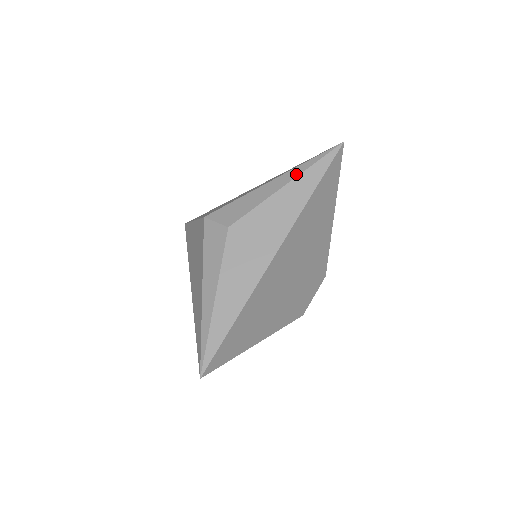
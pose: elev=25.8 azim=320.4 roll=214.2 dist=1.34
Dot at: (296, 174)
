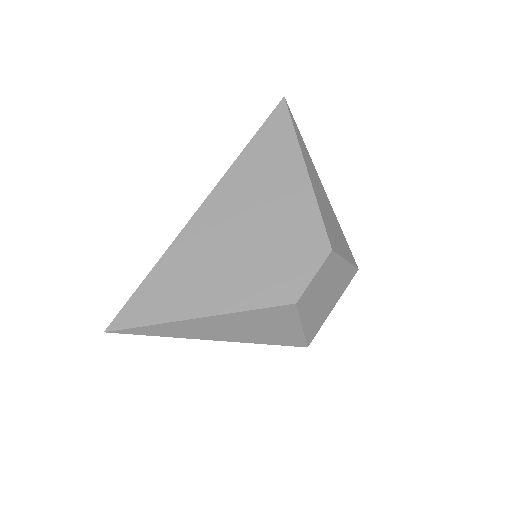
Dot at: occluded
